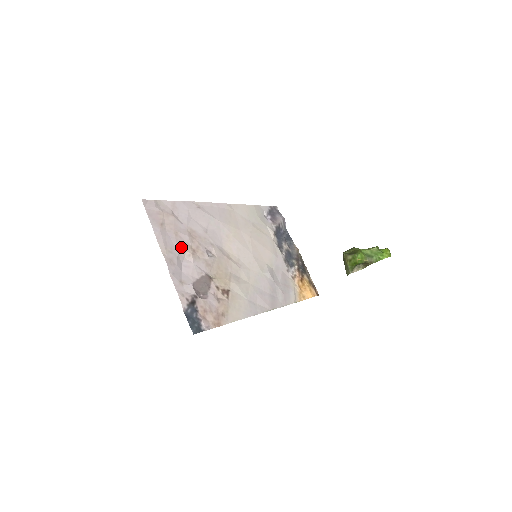
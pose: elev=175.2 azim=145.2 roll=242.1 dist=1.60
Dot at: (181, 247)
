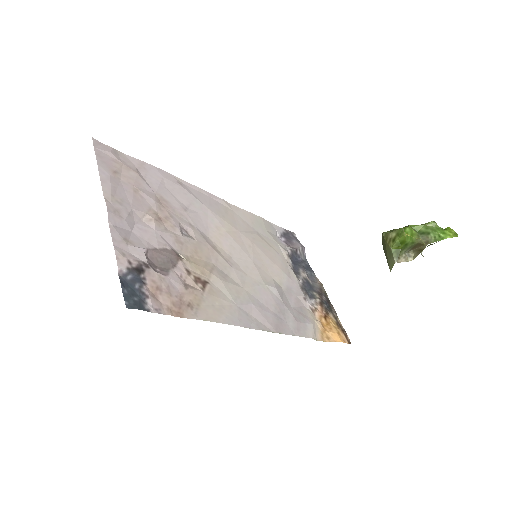
Dot at: (139, 206)
